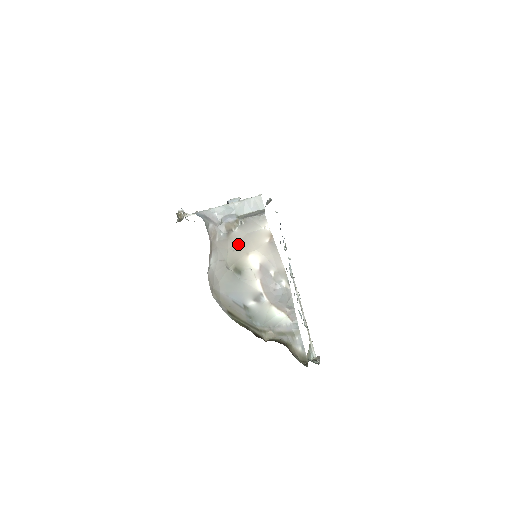
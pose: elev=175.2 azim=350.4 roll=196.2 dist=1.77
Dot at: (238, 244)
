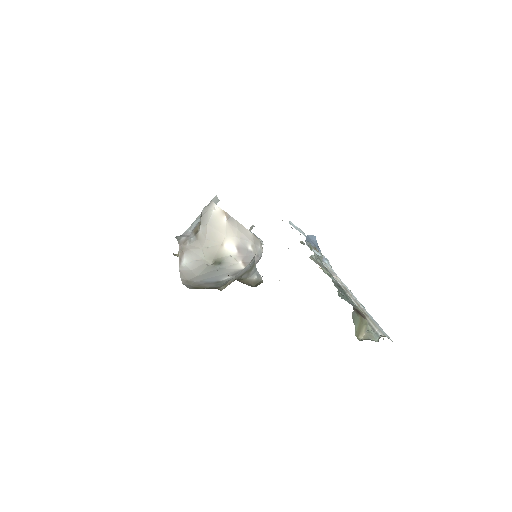
Dot at: (208, 240)
